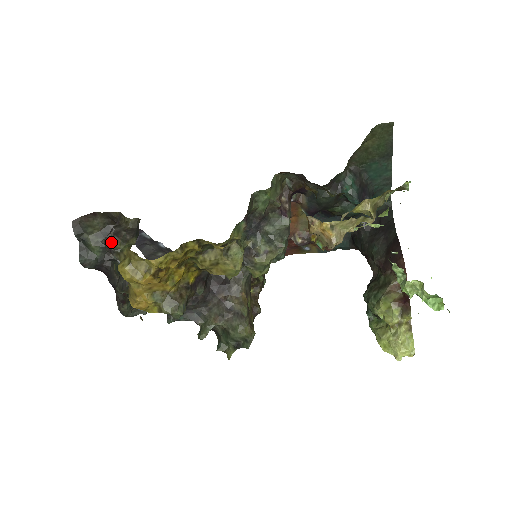
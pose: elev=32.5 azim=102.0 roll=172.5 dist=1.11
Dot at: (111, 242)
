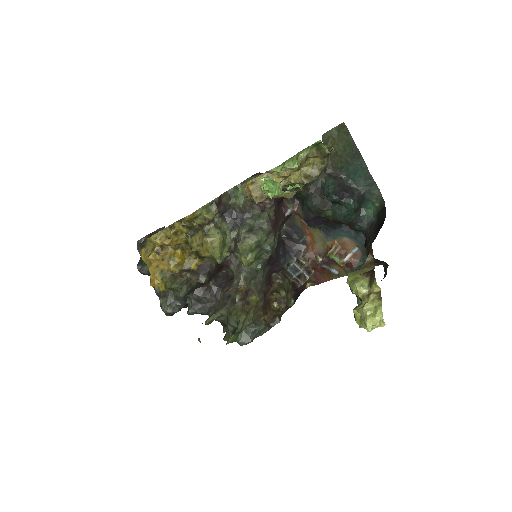
Dot at: (145, 241)
